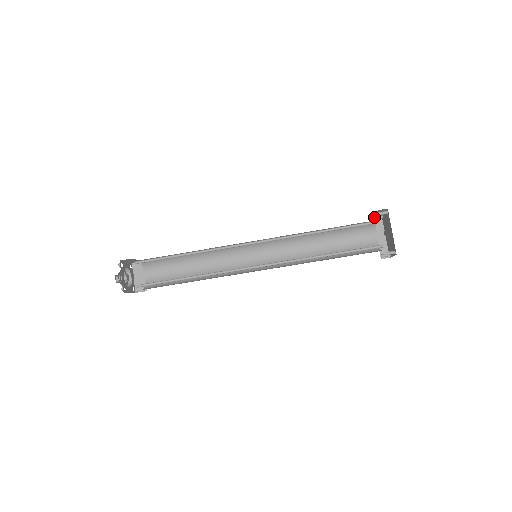
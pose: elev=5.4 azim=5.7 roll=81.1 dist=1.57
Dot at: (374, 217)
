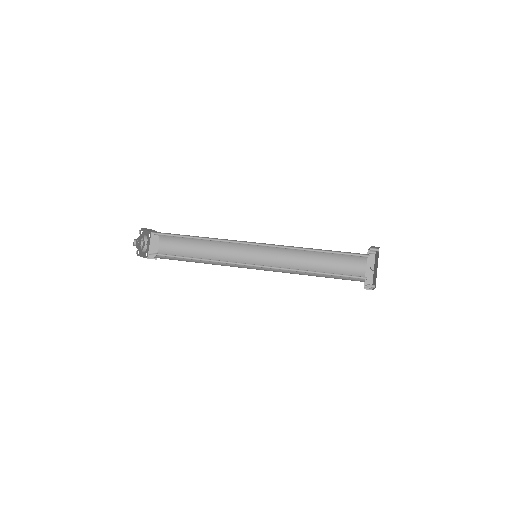
Dot at: (368, 251)
